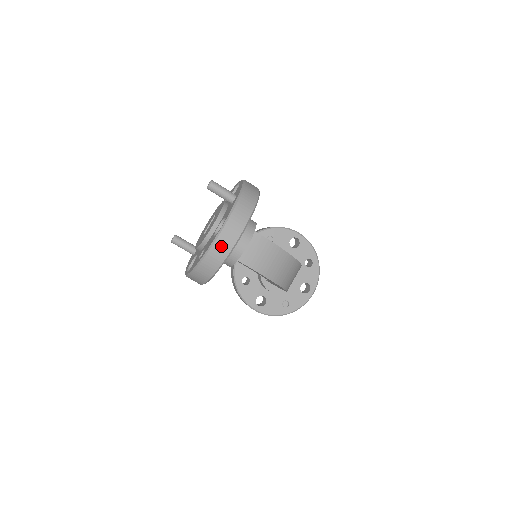
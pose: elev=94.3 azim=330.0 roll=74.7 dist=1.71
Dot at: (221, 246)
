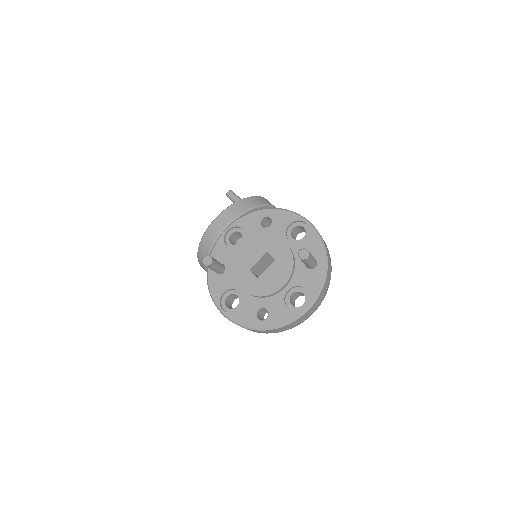
Dot at: (296, 323)
